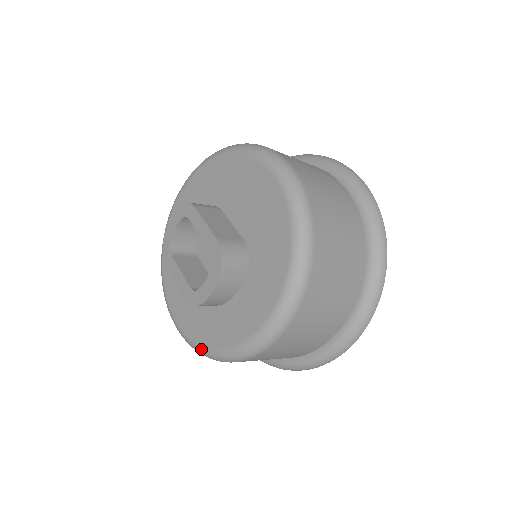
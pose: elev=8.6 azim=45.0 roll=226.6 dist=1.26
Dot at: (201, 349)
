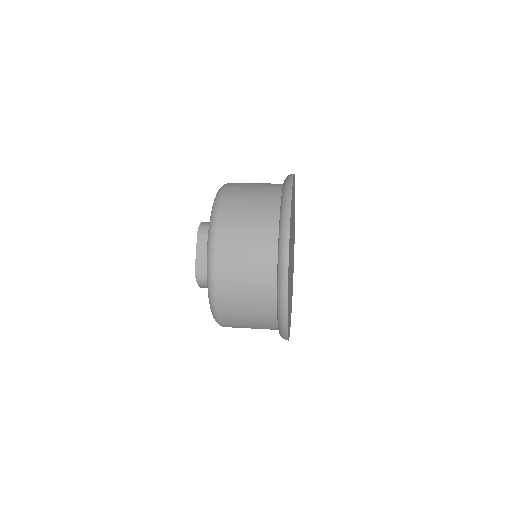
Dot at: occluded
